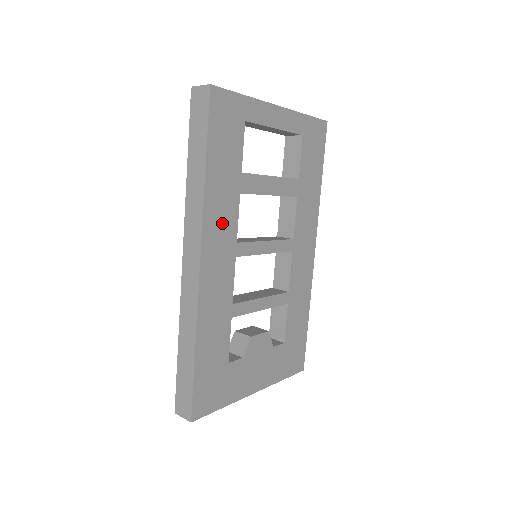
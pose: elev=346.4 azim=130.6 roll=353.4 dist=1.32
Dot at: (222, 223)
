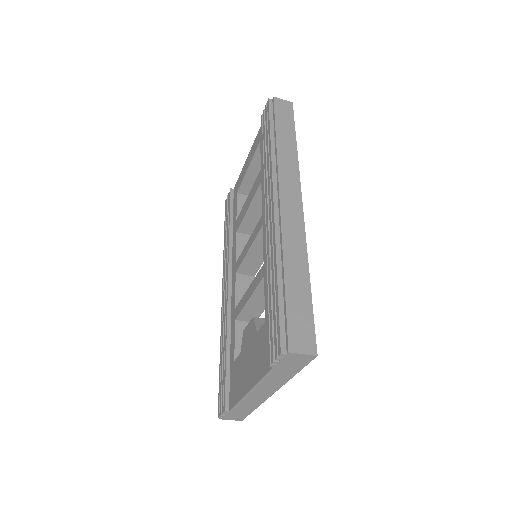
Dot at: occluded
